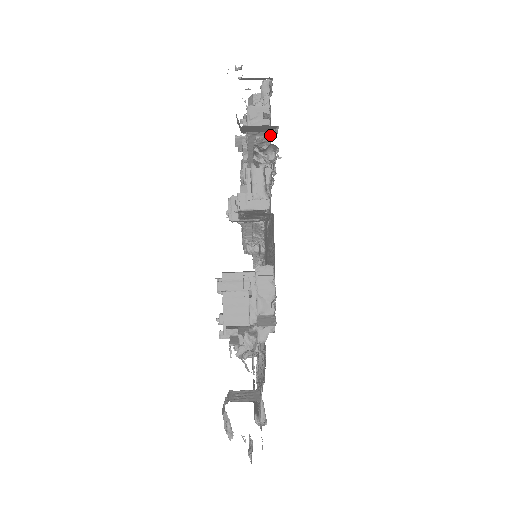
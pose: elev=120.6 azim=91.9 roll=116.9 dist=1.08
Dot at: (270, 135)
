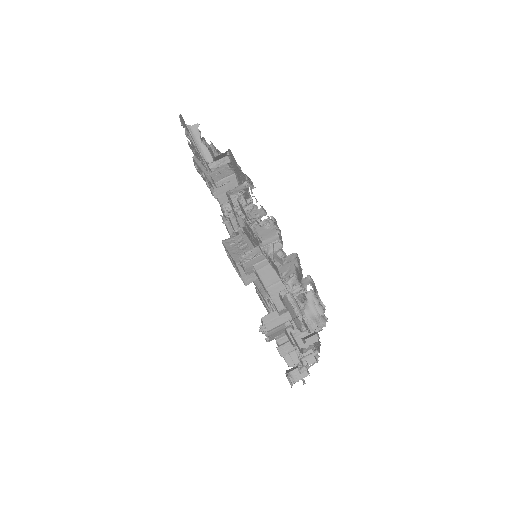
Dot at: occluded
